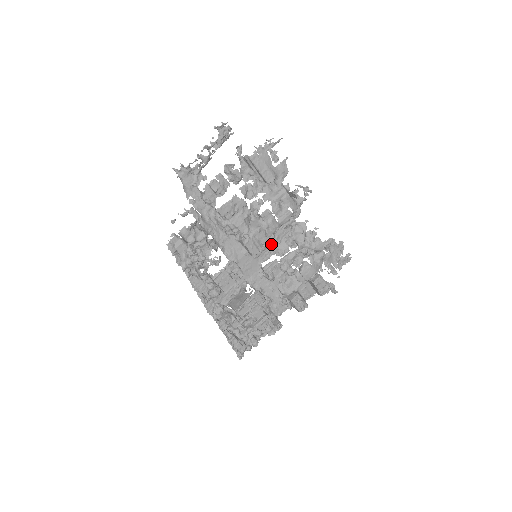
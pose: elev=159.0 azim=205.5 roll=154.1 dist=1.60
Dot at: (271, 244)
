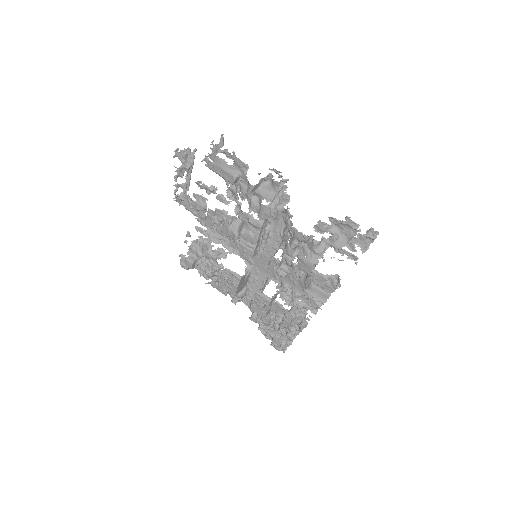
Dot at: (274, 238)
